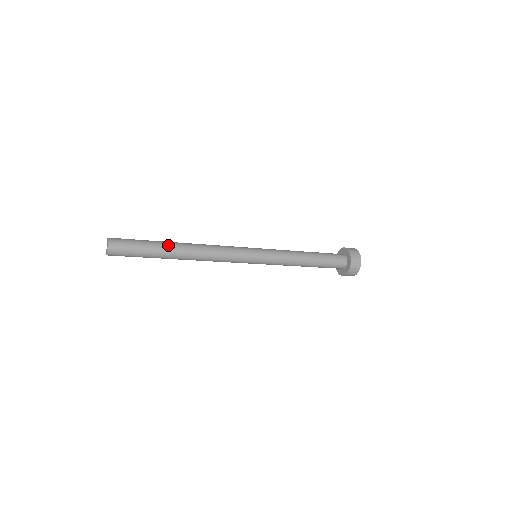
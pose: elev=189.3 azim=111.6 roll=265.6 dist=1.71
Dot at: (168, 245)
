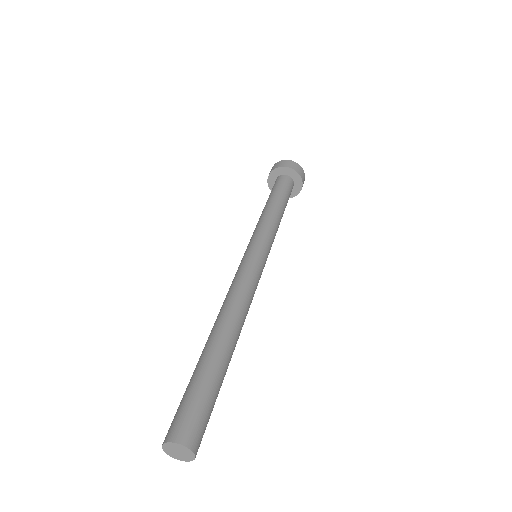
Dot at: (227, 357)
